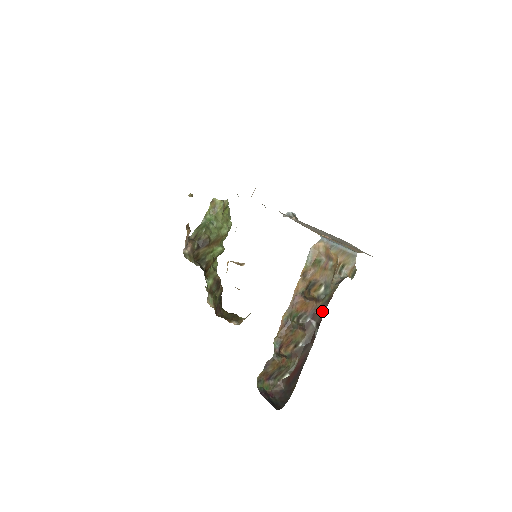
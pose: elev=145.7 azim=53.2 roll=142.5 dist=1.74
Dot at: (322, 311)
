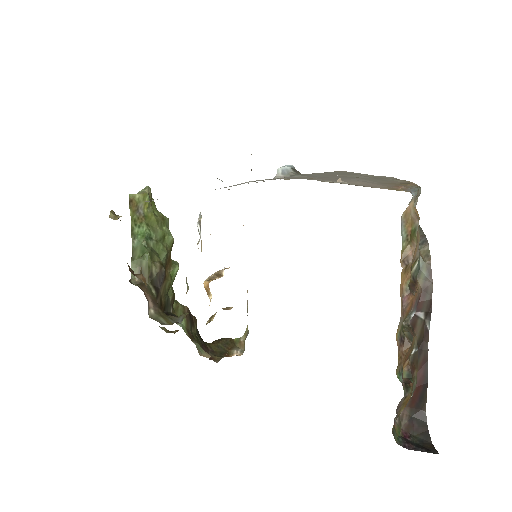
Dot at: (427, 294)
